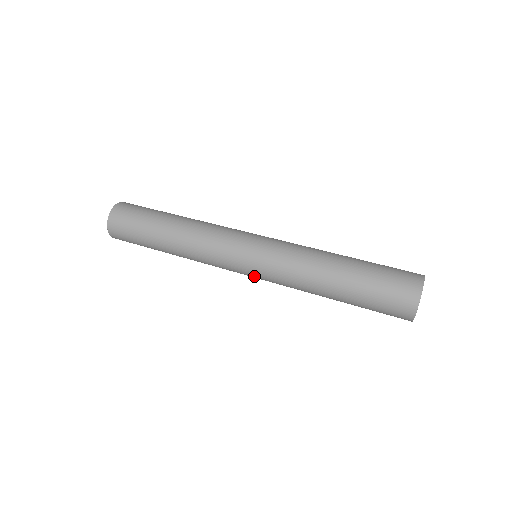
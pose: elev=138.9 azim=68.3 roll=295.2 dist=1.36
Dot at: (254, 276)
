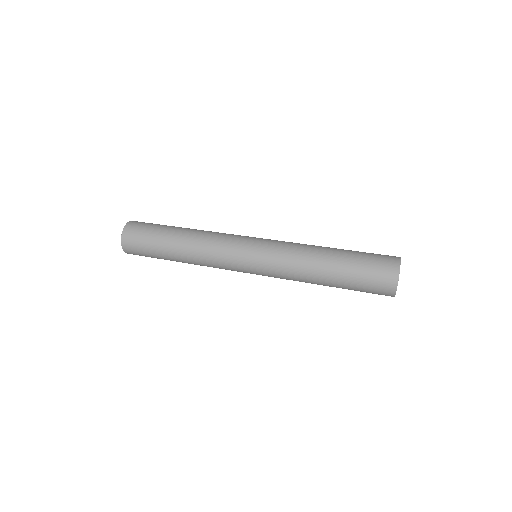
Dot at: (256, 258)
